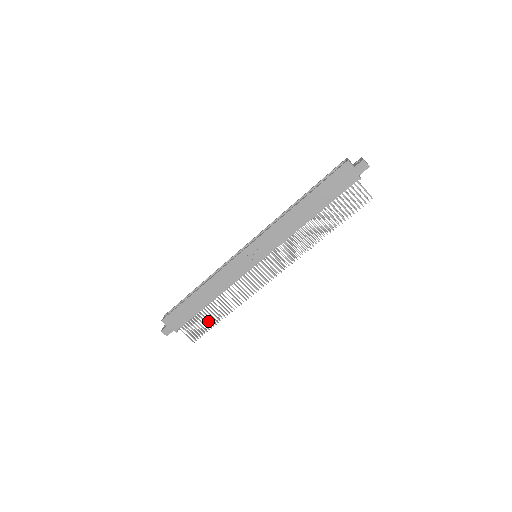
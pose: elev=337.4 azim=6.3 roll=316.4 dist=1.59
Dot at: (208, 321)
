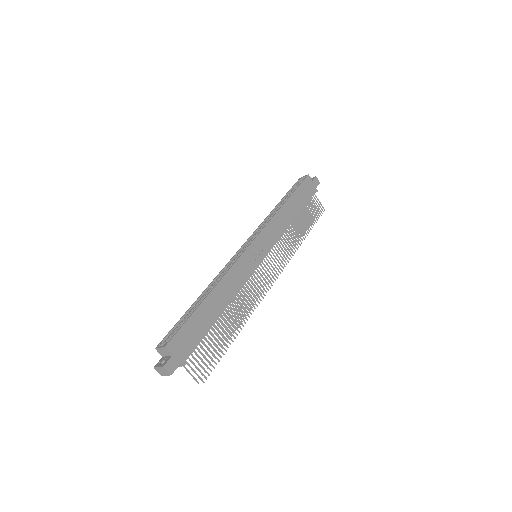
Dot at: (220, 343)
